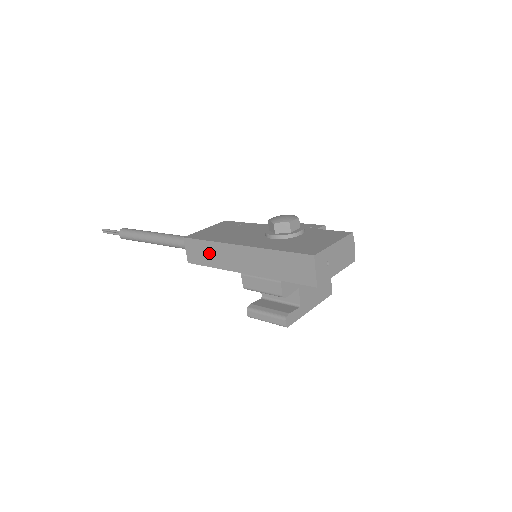
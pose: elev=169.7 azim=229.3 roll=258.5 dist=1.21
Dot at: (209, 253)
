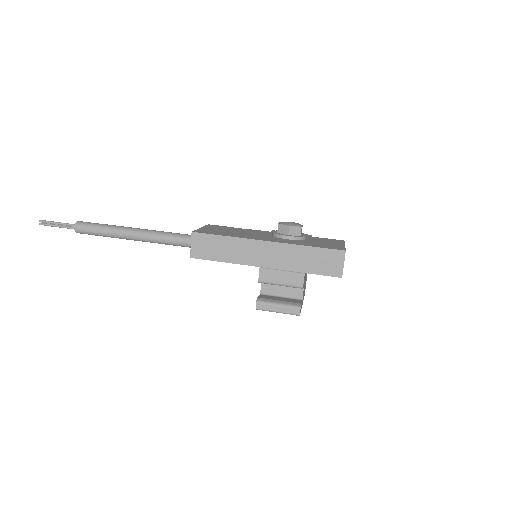
Dot at: (224, 248)
